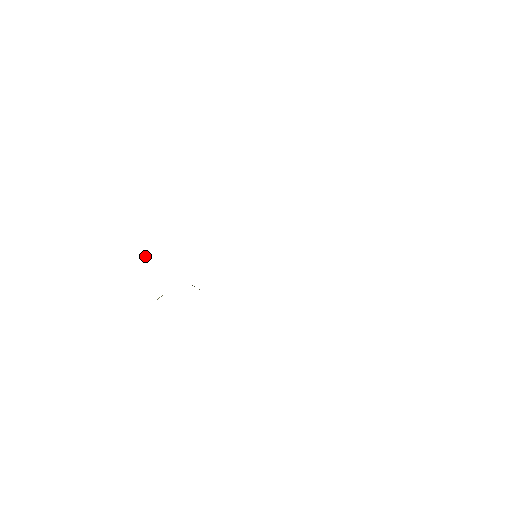
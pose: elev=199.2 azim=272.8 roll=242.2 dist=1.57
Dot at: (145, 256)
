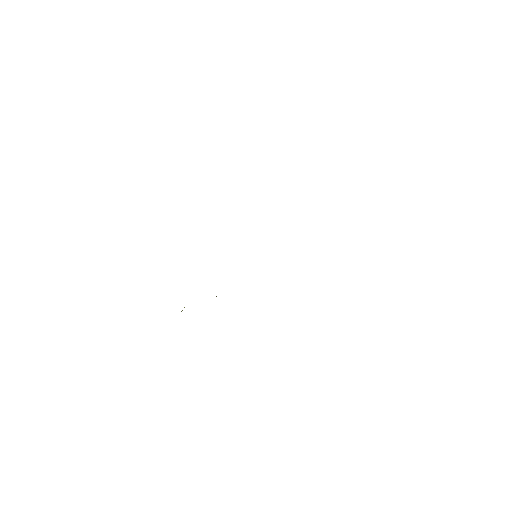
Dot at: occluded
